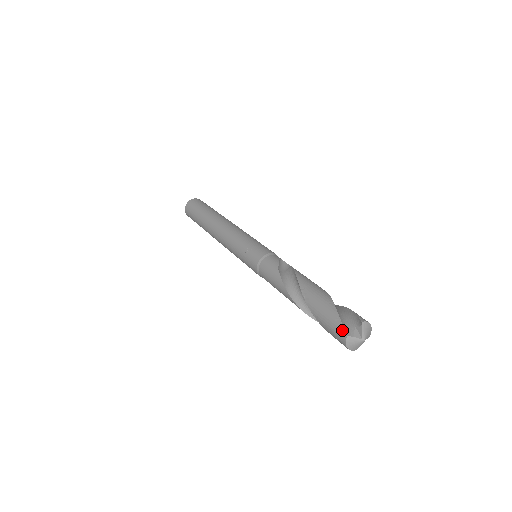
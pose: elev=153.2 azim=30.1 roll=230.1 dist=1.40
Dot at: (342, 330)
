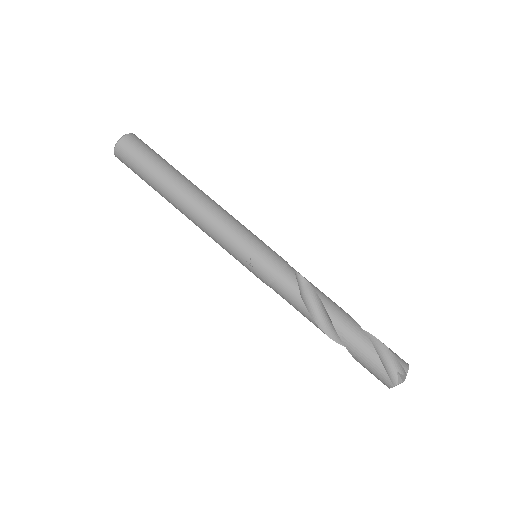
Dot at: (388, 381)
